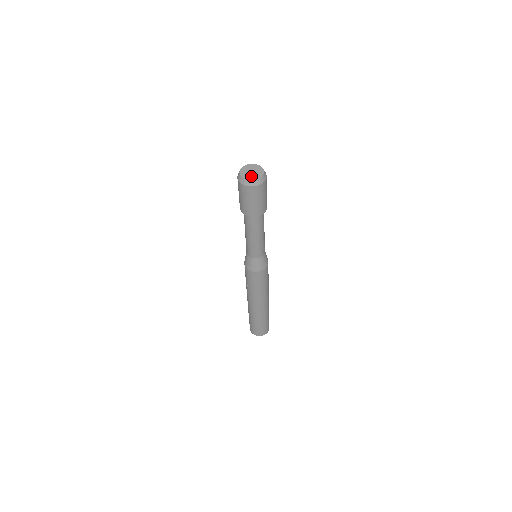
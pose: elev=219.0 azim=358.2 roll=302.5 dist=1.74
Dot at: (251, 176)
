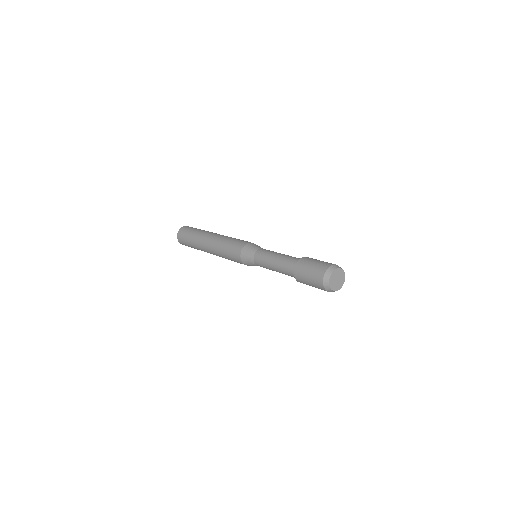
Dot at: (338, 286)
